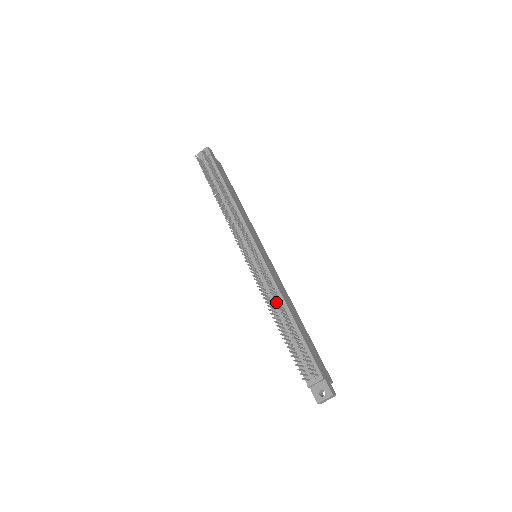
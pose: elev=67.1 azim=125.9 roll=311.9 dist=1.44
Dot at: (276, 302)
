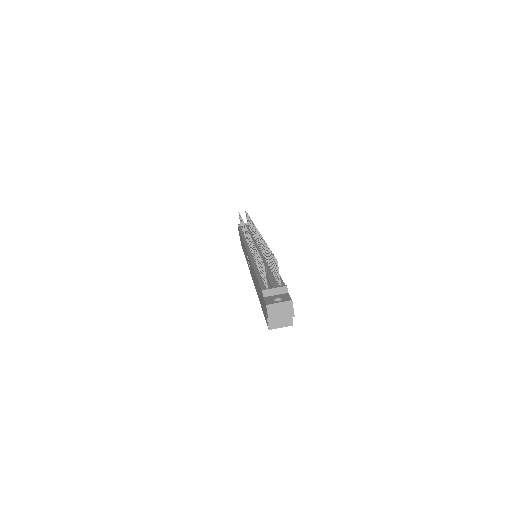
Dot at: occluded
